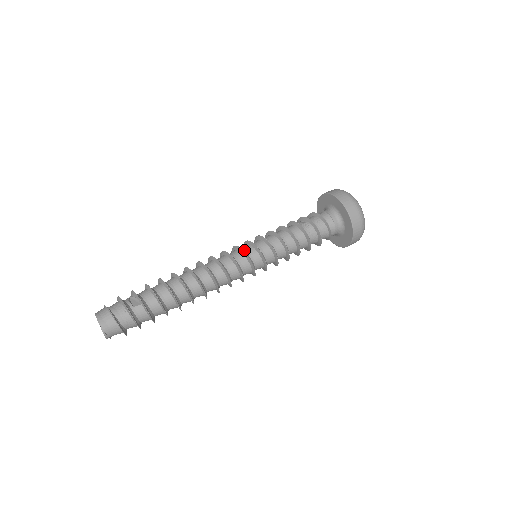
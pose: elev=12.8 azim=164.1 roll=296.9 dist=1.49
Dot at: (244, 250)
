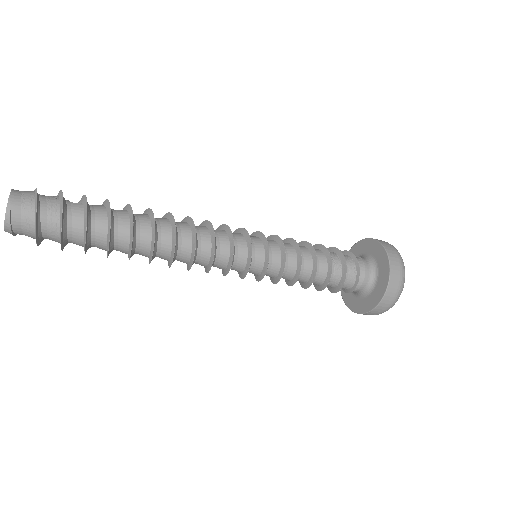
Dot at: occluded
